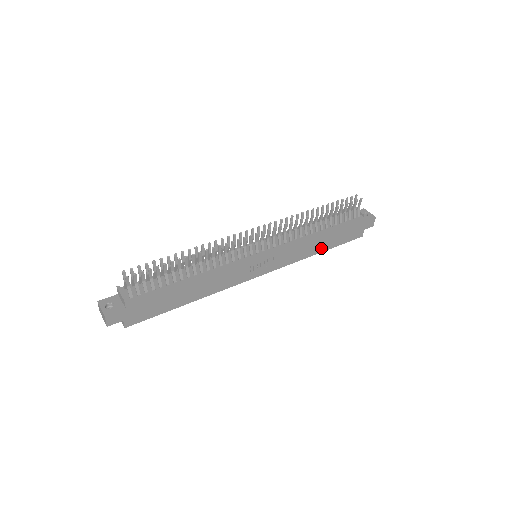
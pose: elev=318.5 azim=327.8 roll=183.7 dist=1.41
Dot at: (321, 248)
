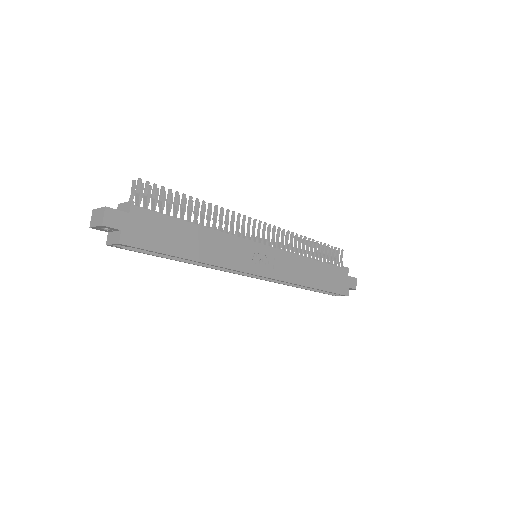
Dot at: (315, 283)
